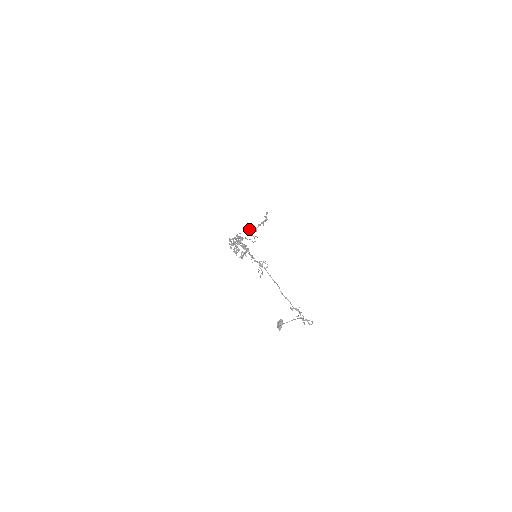
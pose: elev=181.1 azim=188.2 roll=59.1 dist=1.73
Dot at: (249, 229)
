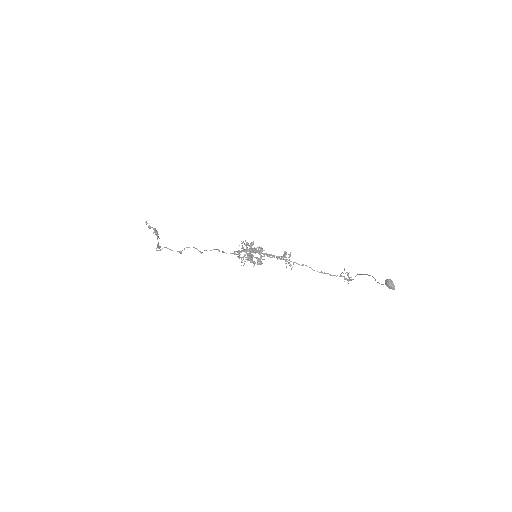
Dot at: occluded
